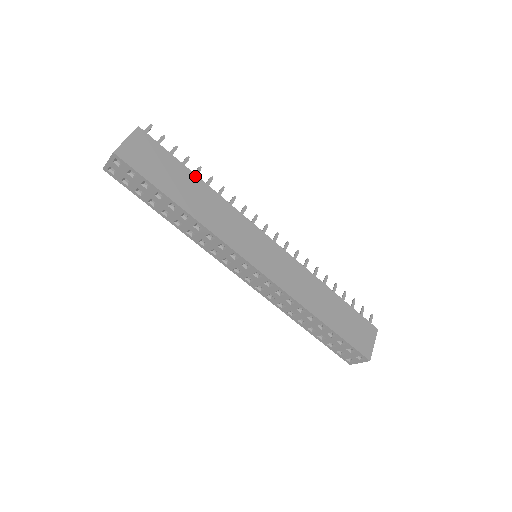
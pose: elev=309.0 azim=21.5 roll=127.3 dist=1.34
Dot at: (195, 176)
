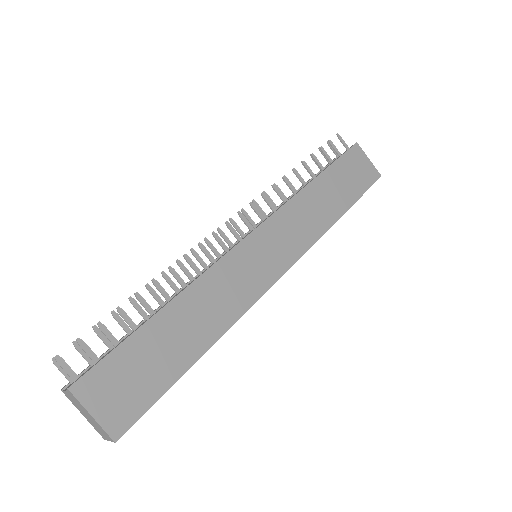
Dot at: (158, 315)
